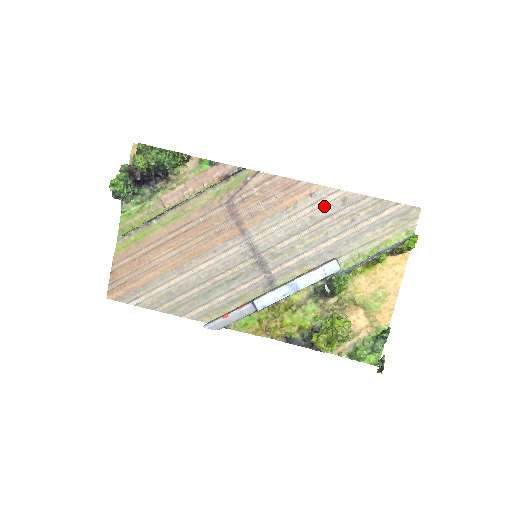
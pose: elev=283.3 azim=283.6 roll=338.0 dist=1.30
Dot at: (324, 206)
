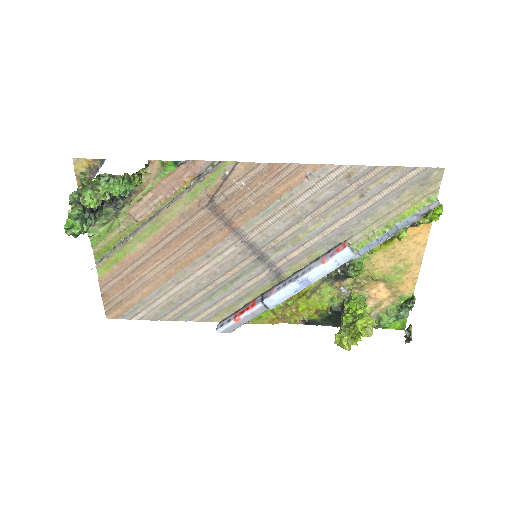
Dot at: (325, 187)
